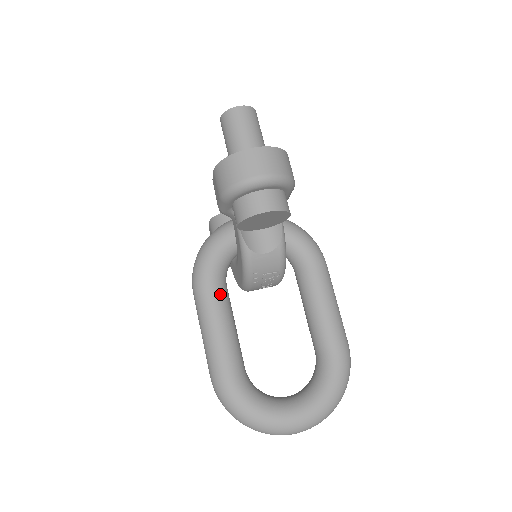
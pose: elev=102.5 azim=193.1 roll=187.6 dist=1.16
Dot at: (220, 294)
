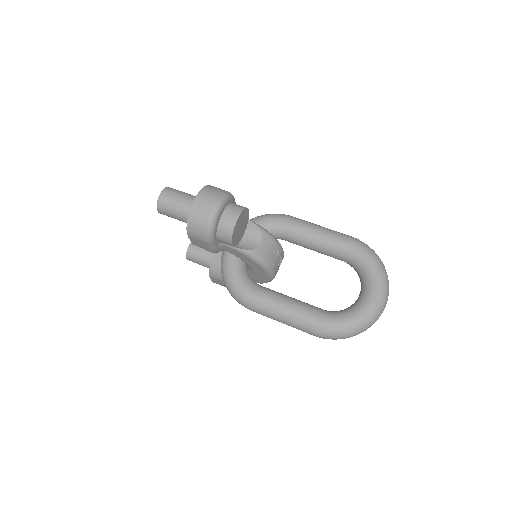
Dot at: (265, 292)
